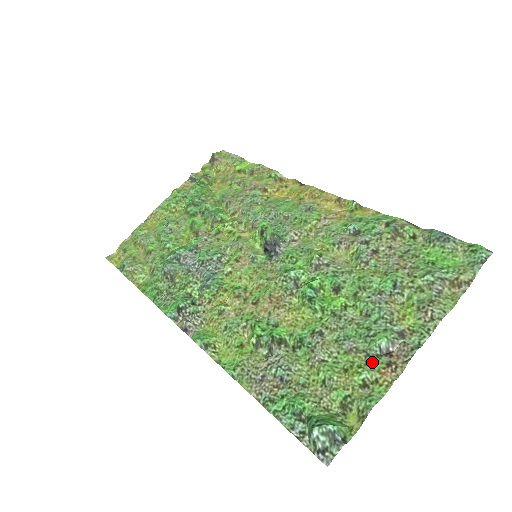
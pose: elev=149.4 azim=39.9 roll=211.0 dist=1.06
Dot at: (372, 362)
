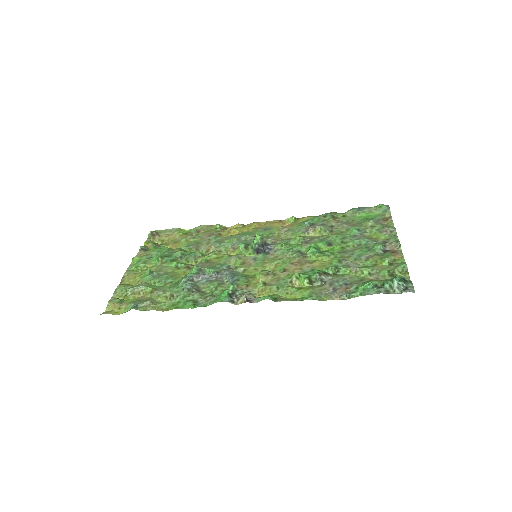
Dot at: (384, 255)
